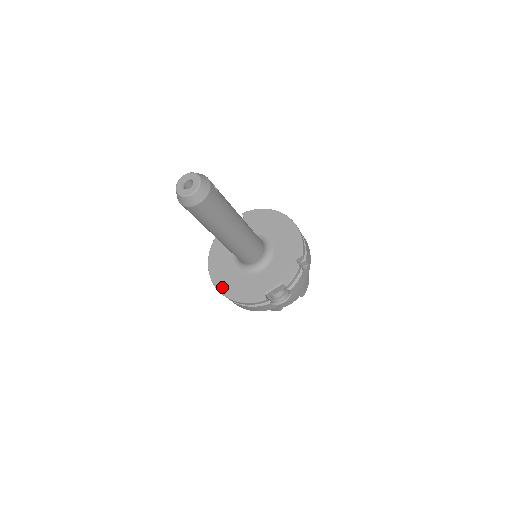
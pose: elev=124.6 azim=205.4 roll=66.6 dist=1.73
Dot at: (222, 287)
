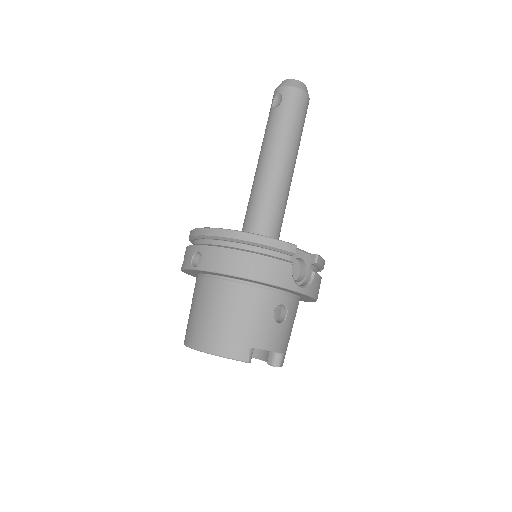
Dot at: occluded
